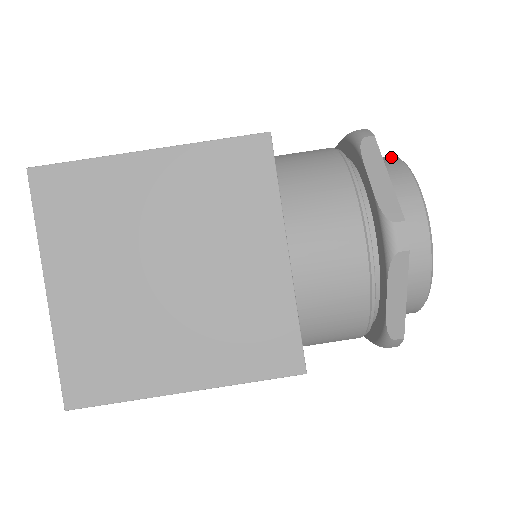
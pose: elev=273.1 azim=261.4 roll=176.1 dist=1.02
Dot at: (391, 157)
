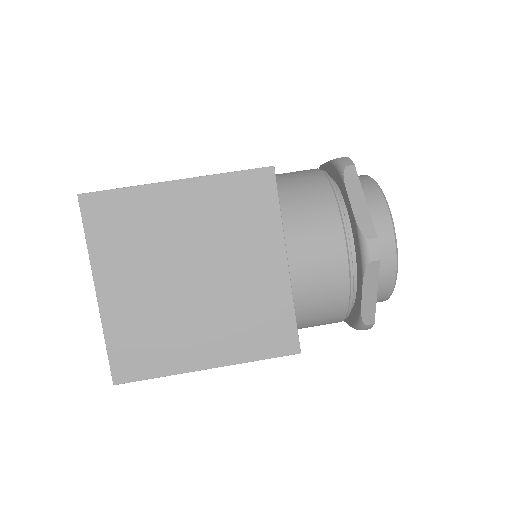
Dot at: (367, 178)
